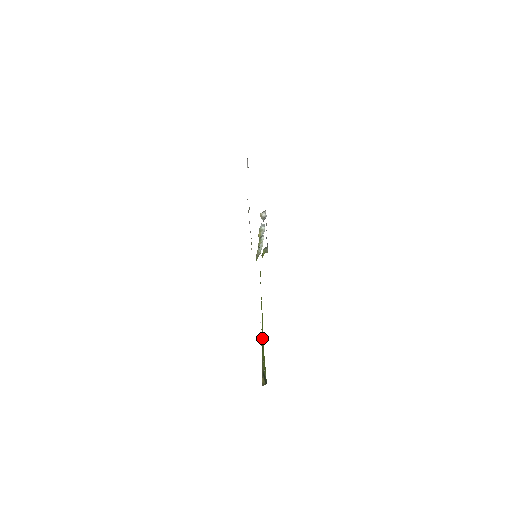
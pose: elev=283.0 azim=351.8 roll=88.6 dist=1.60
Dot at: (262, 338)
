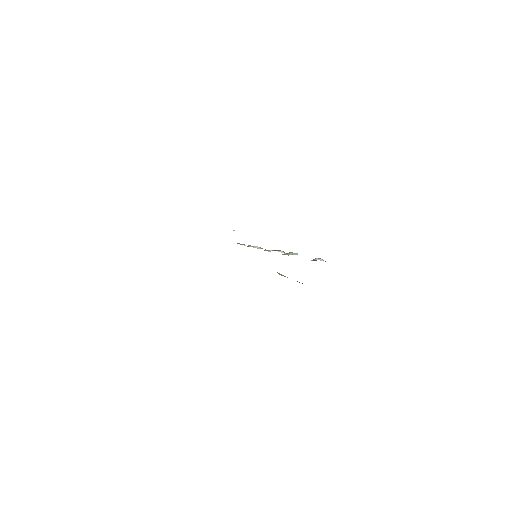
Dot at: occluded
